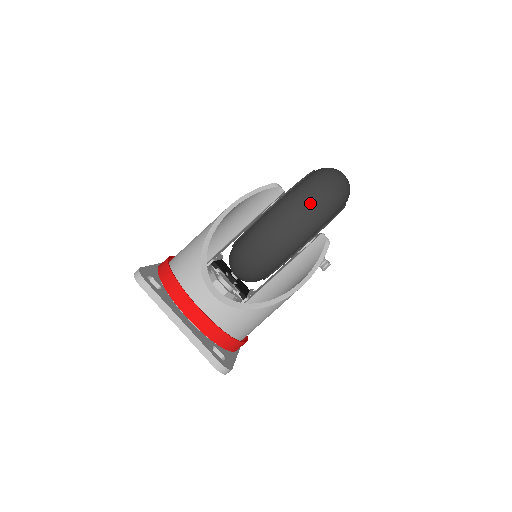
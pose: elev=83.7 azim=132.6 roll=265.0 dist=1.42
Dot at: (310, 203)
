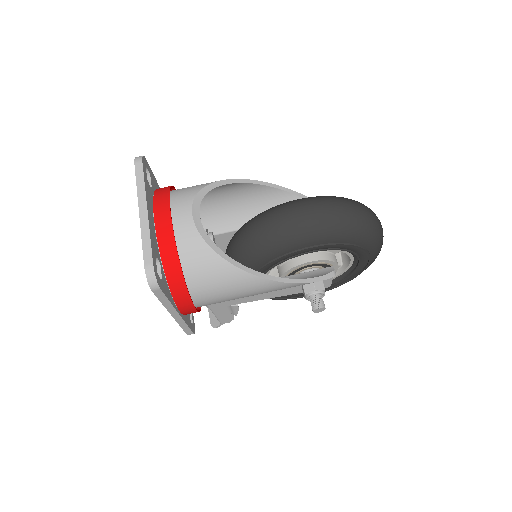
Dot at: (335, 206)
